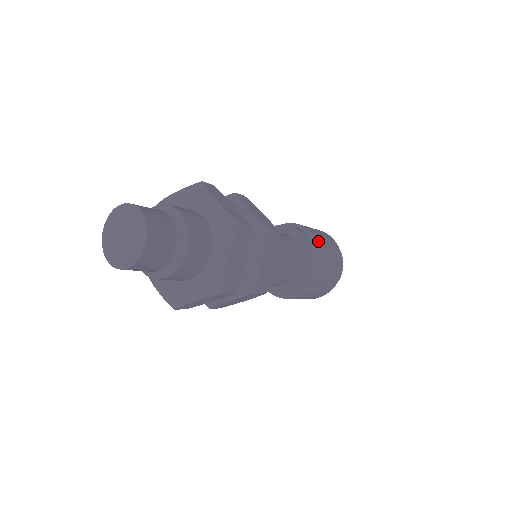
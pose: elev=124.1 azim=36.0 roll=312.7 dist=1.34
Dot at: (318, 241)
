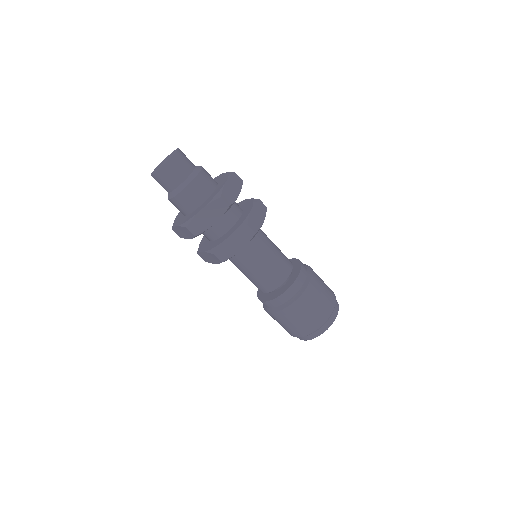
Dot at: (308, 266)
